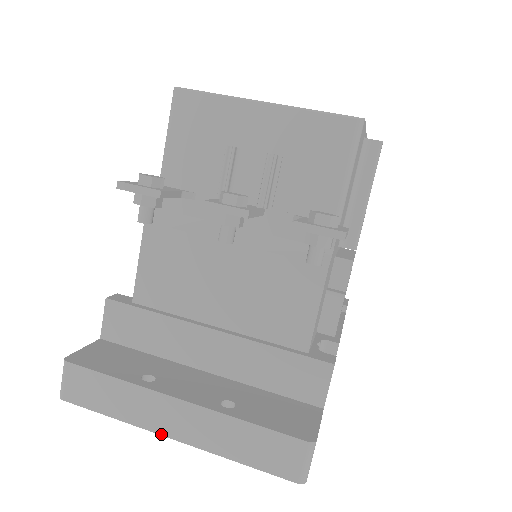
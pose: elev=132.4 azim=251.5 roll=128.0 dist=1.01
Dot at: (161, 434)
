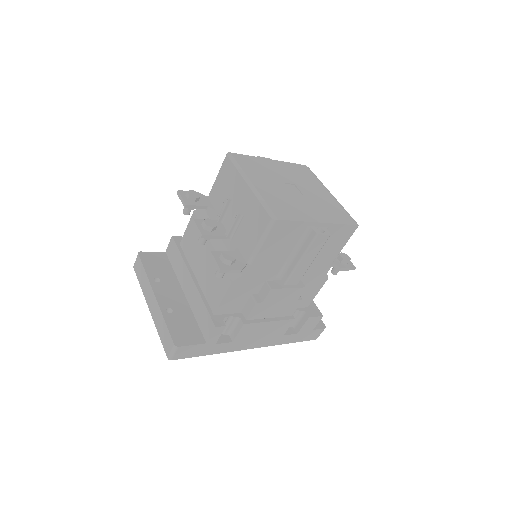
Dot at: (147, 304)
